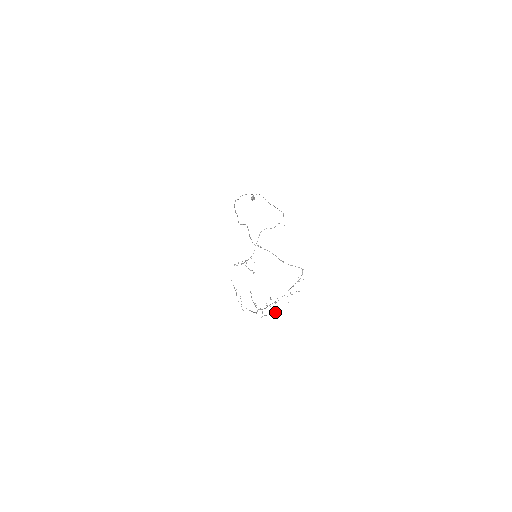
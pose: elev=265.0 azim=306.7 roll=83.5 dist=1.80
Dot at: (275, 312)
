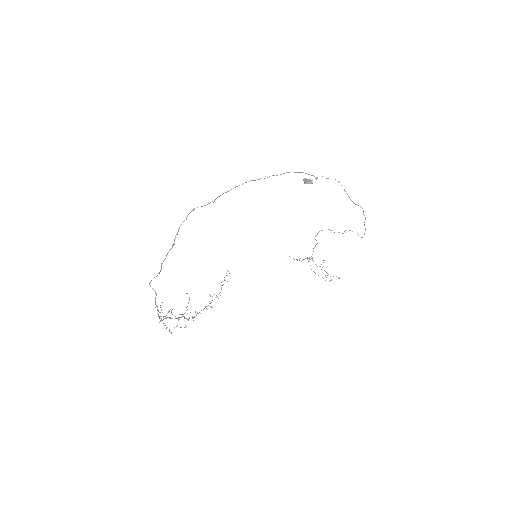
Dot at: occluded
